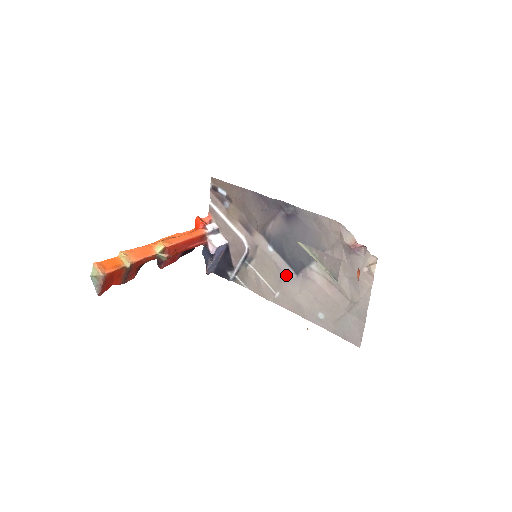
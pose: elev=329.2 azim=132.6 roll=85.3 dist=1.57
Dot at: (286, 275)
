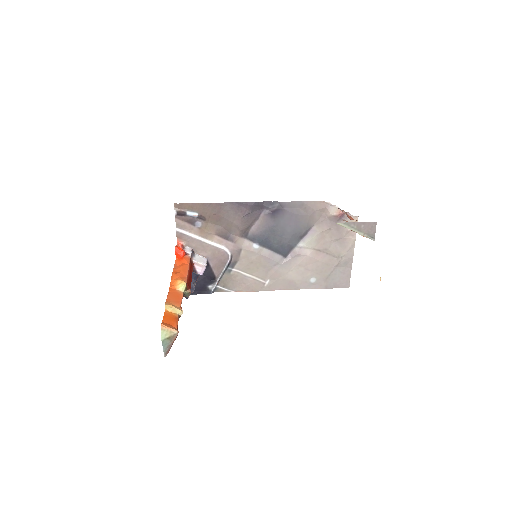
Dot at: (276, 262)
